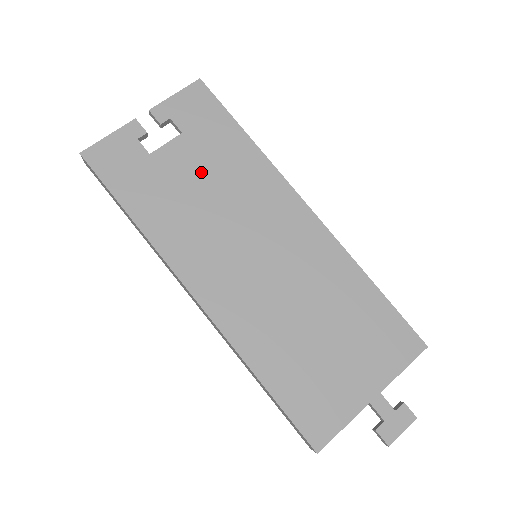
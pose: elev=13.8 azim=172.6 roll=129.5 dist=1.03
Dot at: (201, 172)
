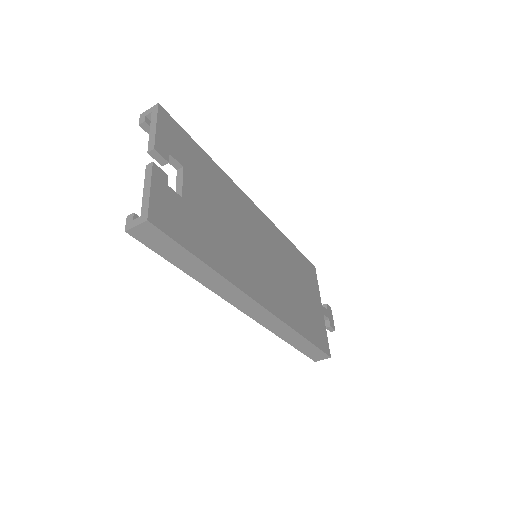
Dot at: (211, 201)
